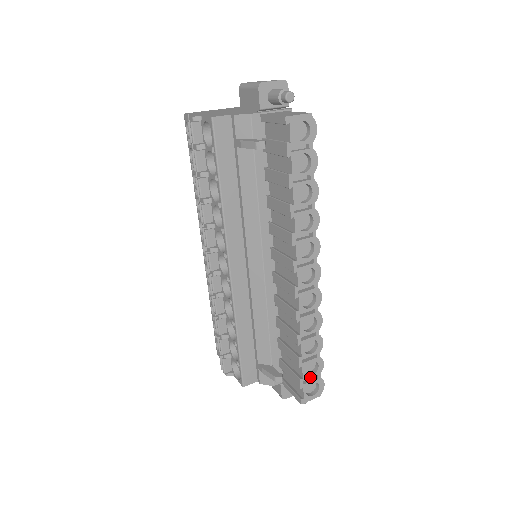
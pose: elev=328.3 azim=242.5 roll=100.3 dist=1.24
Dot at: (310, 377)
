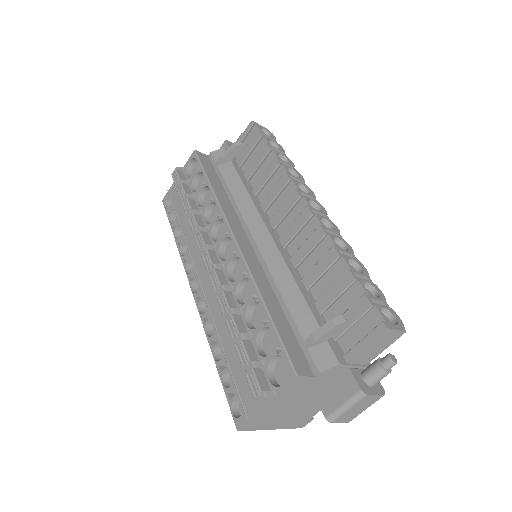
Dot at: (376, 299)
